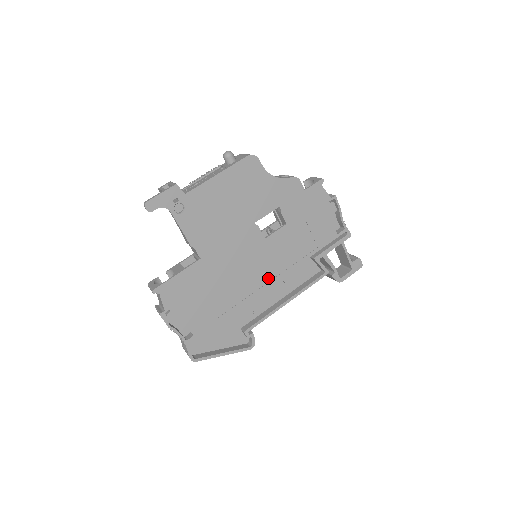
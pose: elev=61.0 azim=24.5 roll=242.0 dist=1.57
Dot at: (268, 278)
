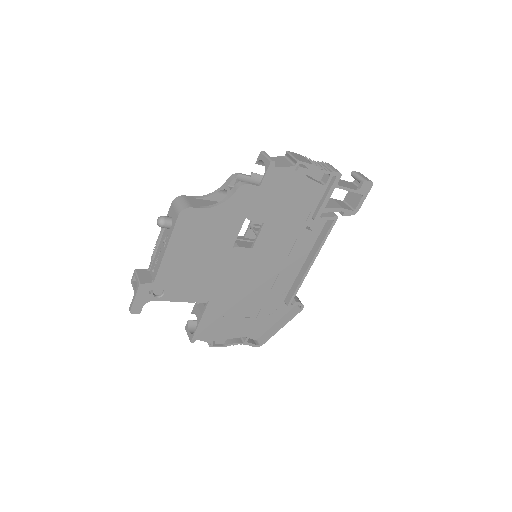
Dot at: (279, 266)
